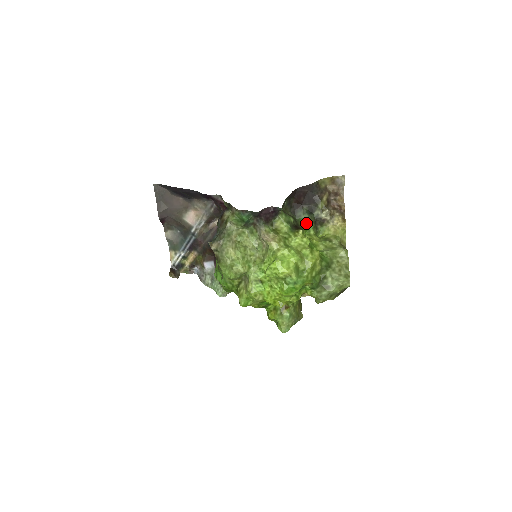
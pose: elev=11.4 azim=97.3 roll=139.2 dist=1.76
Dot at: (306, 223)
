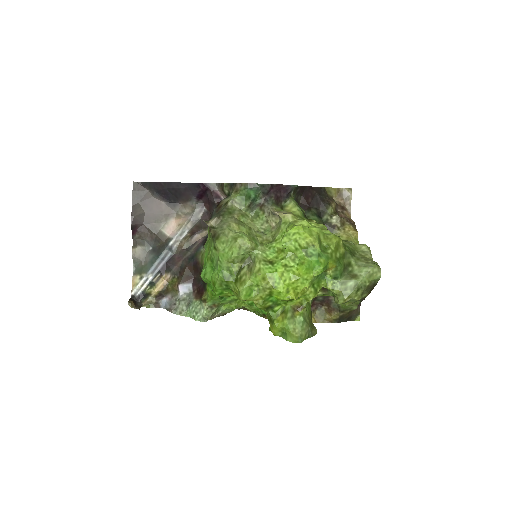
Dot at: occluded
